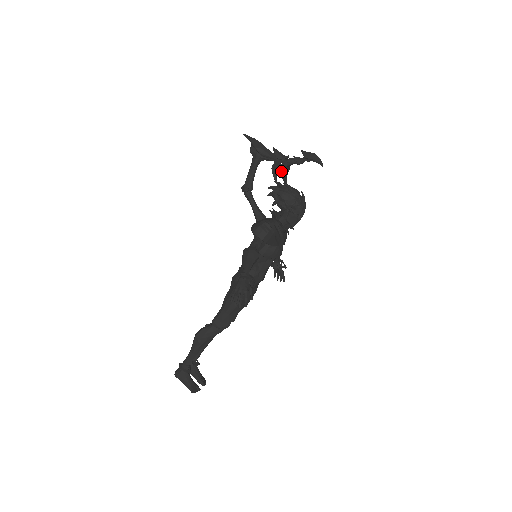
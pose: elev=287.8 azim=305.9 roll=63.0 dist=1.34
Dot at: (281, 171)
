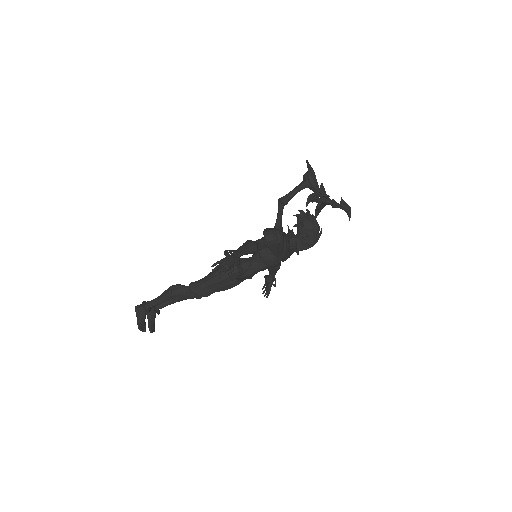
Dot at: (317, 205)
